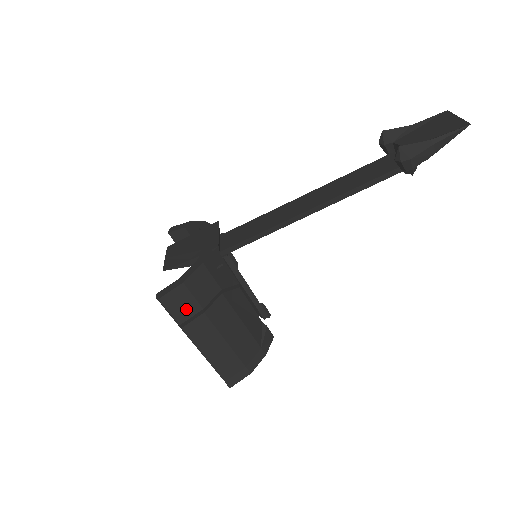
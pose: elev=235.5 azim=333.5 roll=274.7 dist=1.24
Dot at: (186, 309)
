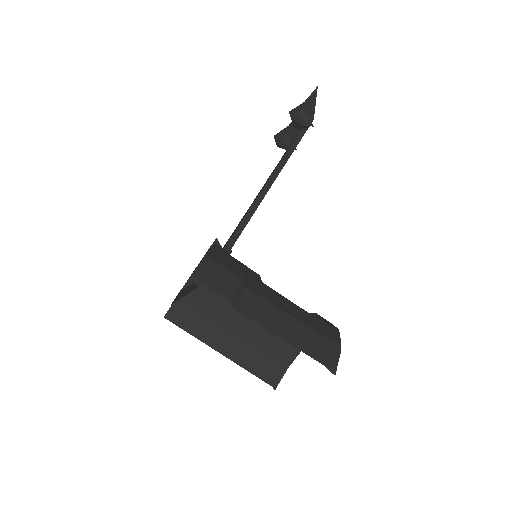
Dot at: (226, 282)
